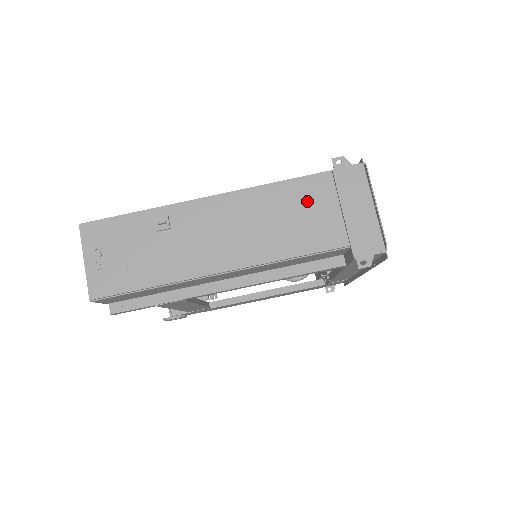
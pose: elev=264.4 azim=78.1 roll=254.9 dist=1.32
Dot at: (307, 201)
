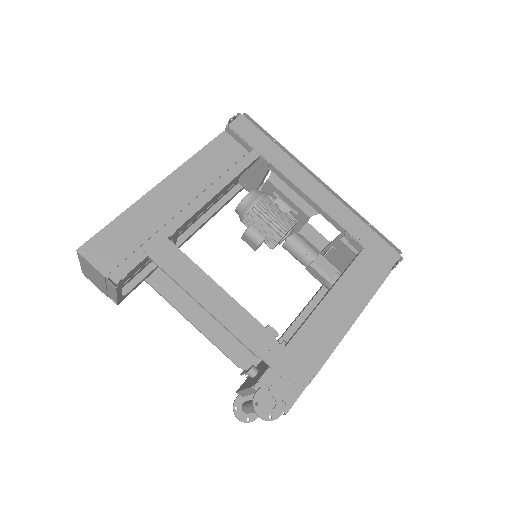
Dot at: occluded
